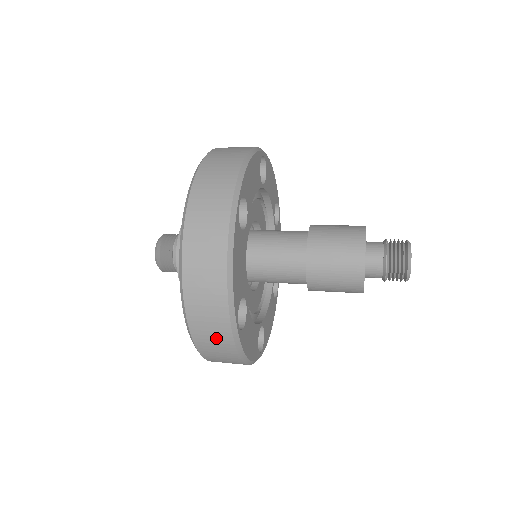
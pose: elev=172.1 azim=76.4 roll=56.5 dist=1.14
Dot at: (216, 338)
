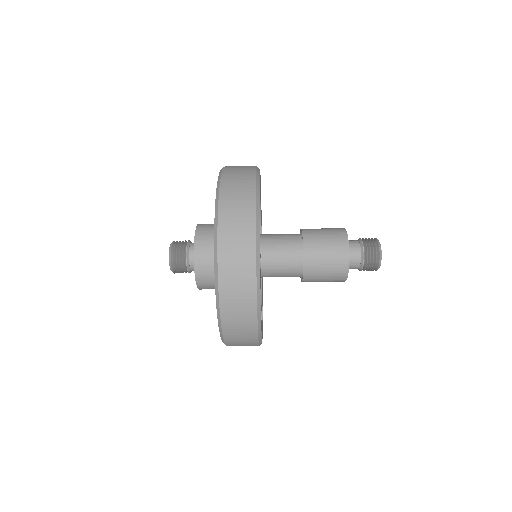
Dot at: (240, 267)
